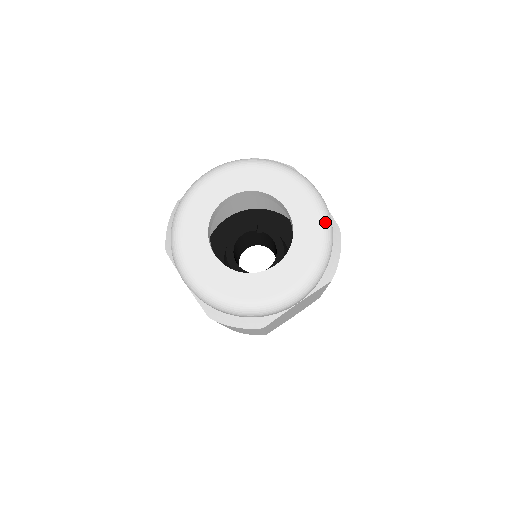
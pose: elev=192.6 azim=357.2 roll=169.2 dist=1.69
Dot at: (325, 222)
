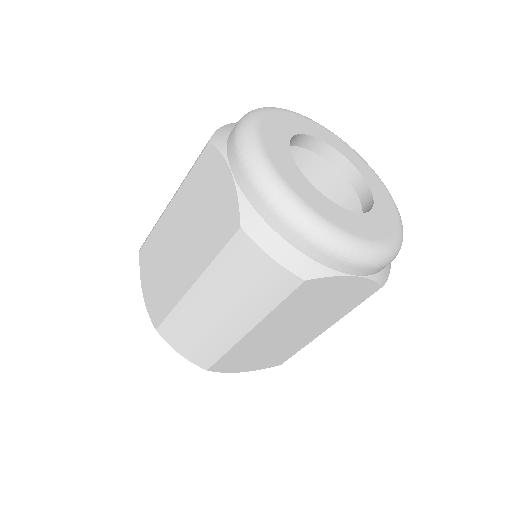
Dot at: occluded
